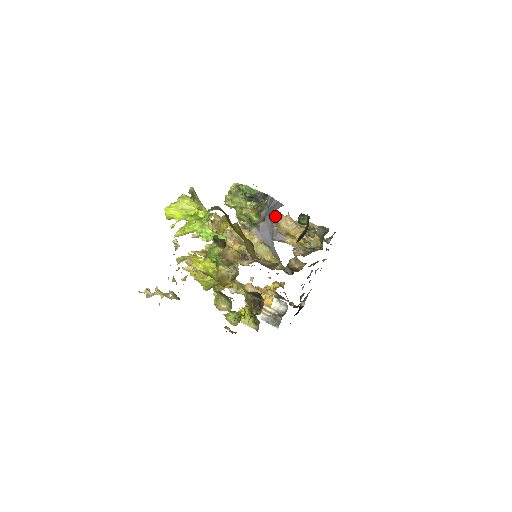
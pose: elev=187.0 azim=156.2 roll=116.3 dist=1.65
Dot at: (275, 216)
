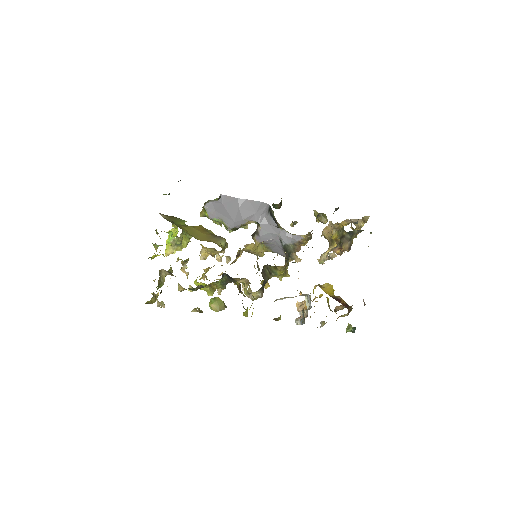
Dot at: occluded
